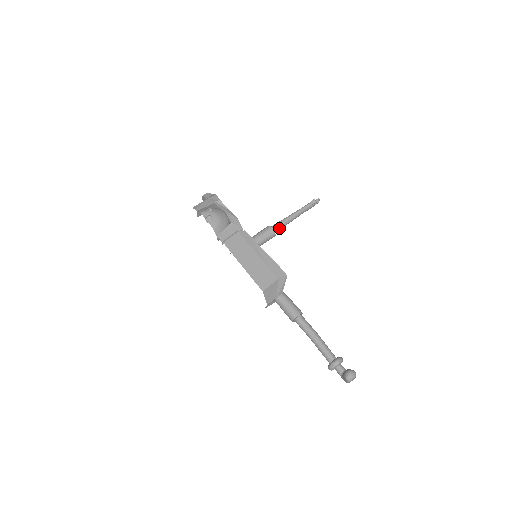
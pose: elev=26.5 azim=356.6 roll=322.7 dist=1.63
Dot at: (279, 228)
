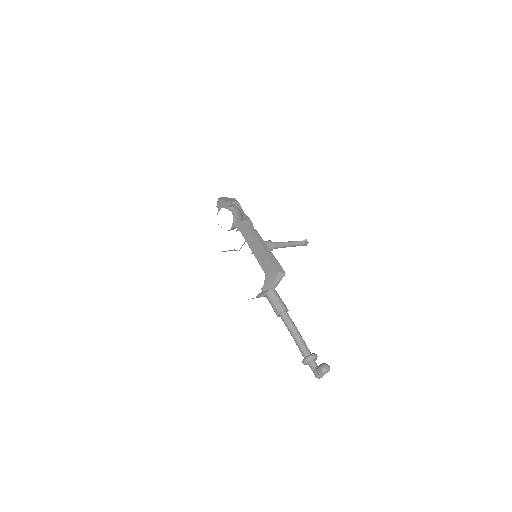
Dot at: (277, 246)
